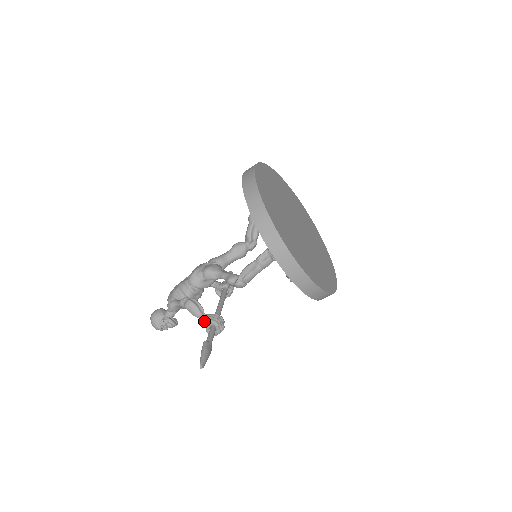
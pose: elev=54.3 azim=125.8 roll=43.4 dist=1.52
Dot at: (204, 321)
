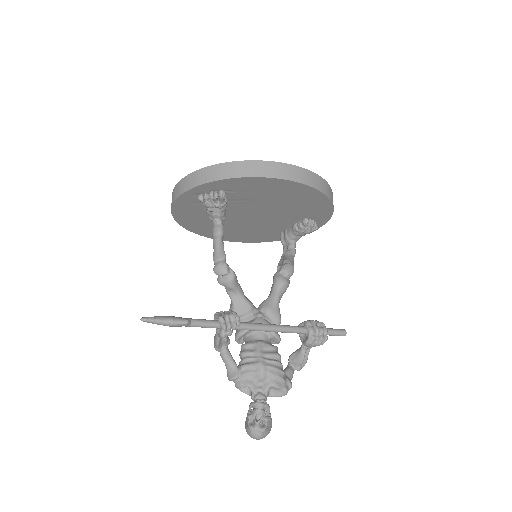
Dot at: (216, 331)
